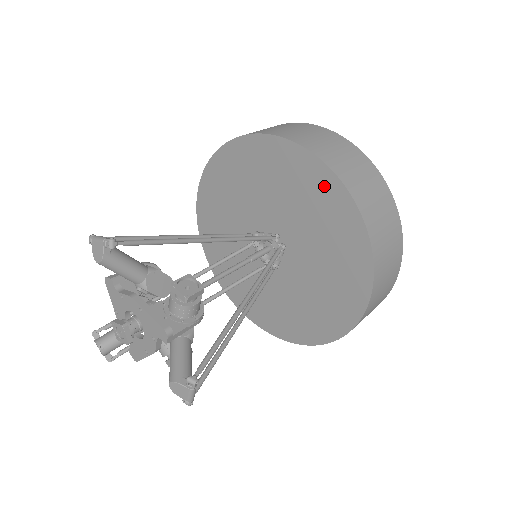
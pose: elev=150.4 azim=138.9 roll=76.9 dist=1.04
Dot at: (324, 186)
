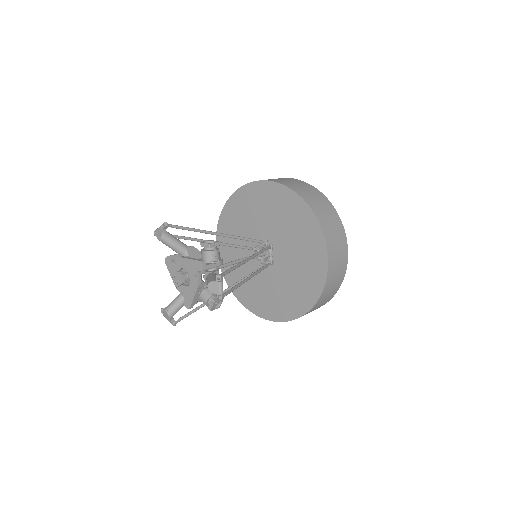
Dot at: (280, 195)
